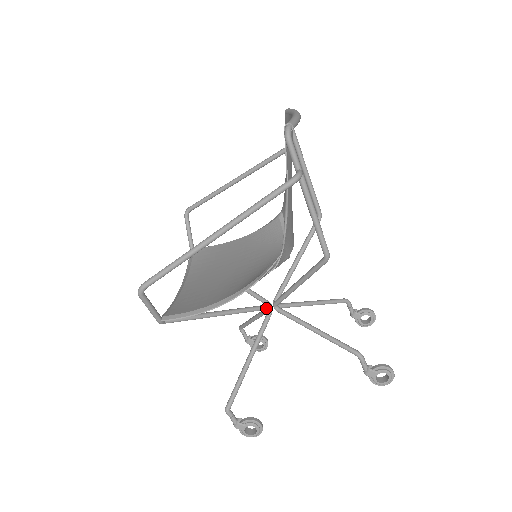
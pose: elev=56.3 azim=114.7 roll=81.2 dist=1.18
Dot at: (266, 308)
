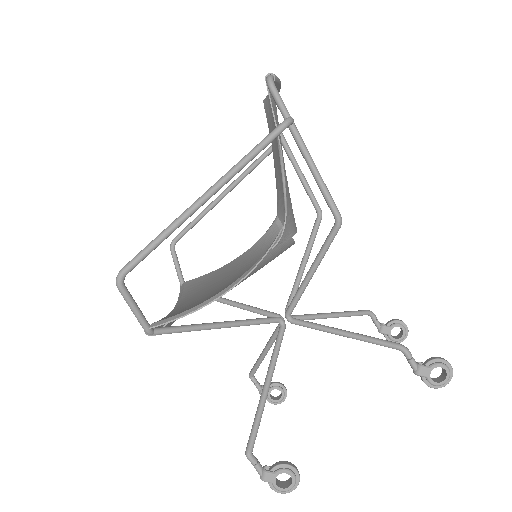
Dot at: (277, 320)
